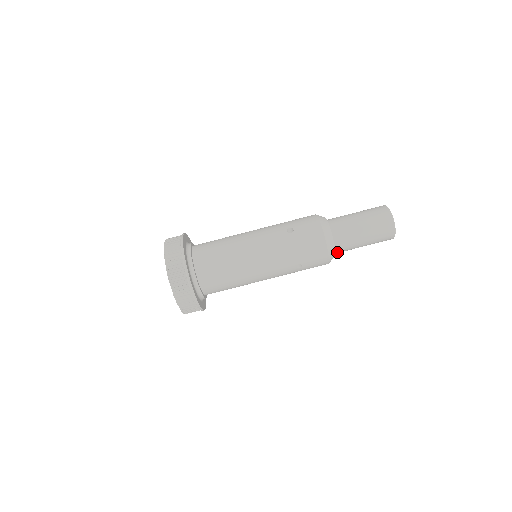
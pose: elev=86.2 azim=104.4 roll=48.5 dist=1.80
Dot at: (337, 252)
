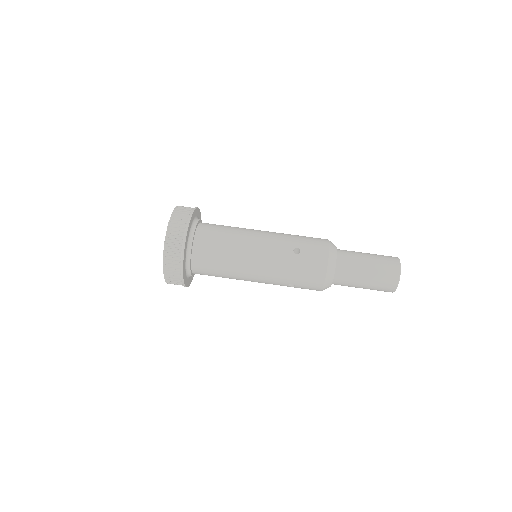
Dot at: occluded
